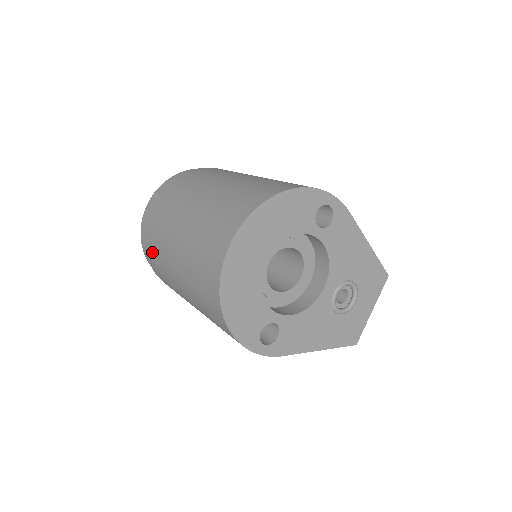
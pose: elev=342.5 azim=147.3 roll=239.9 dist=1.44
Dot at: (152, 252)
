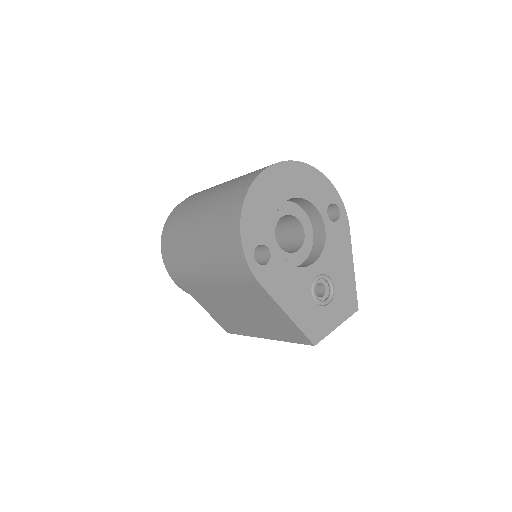
Dot at: (180, 212)
